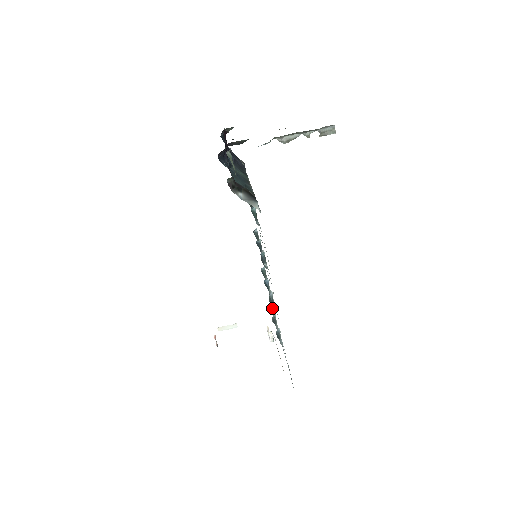
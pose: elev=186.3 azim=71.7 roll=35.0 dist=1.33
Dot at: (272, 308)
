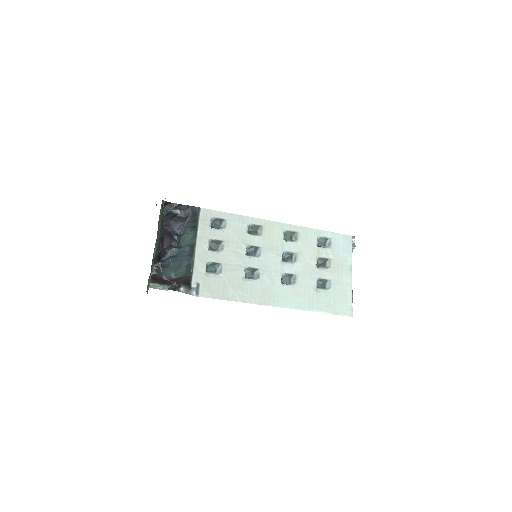
Dot at: (325, 240)
